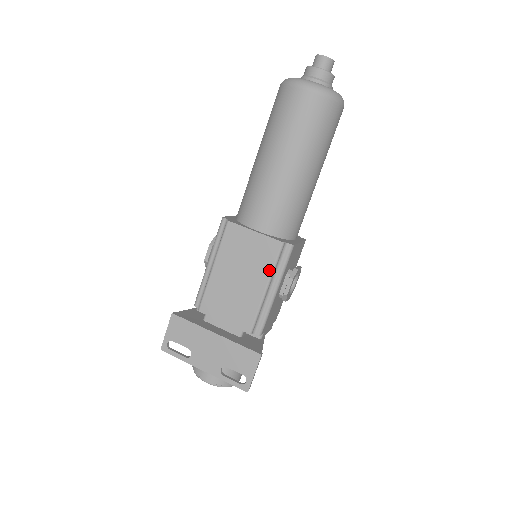
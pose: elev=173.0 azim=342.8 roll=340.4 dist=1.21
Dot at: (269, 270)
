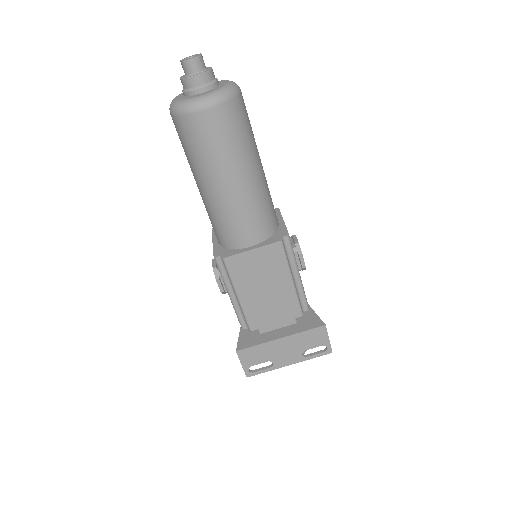
Dot at: (285, 267)
